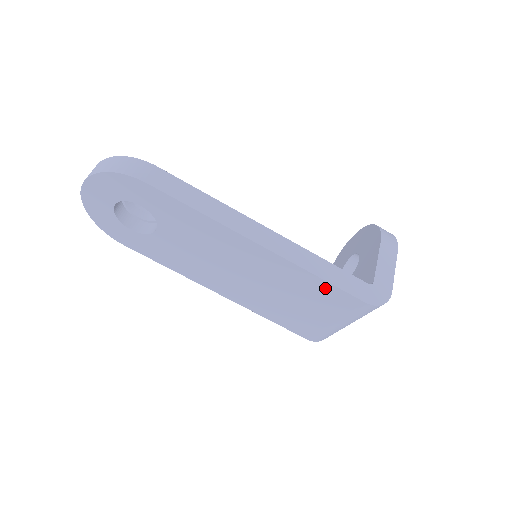
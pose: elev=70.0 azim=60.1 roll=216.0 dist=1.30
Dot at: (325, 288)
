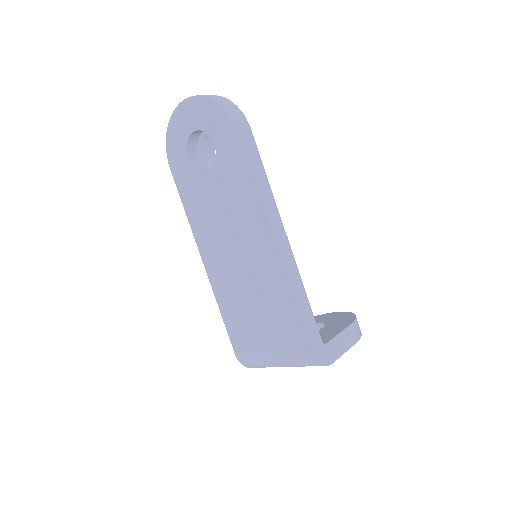
Dot at: (290, 315)
